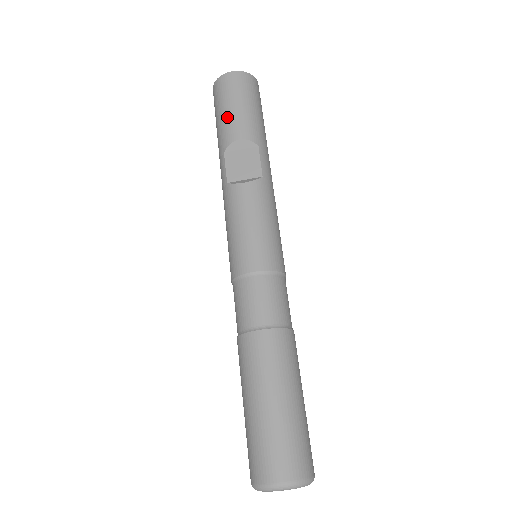
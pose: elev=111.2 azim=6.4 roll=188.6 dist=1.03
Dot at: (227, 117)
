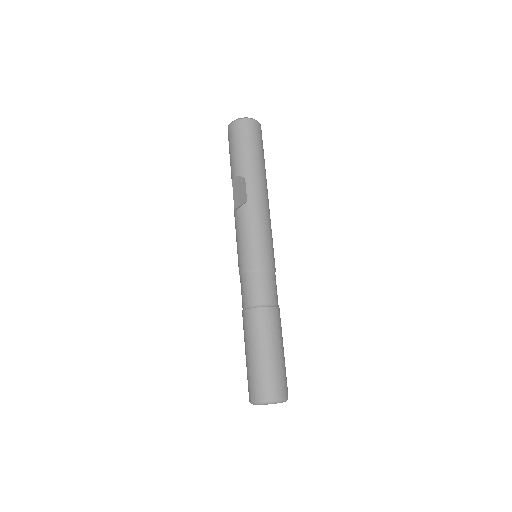
Dot at: (230, 161)
